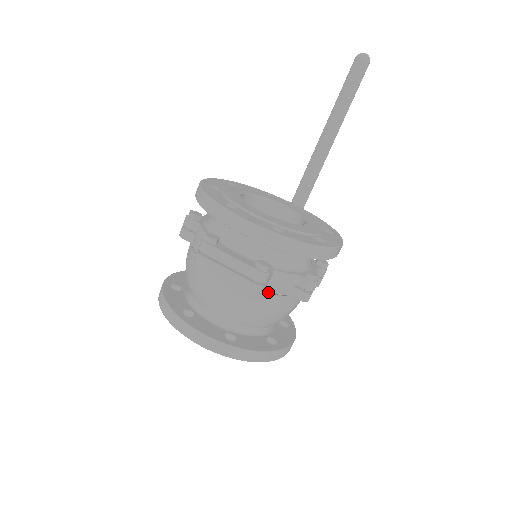
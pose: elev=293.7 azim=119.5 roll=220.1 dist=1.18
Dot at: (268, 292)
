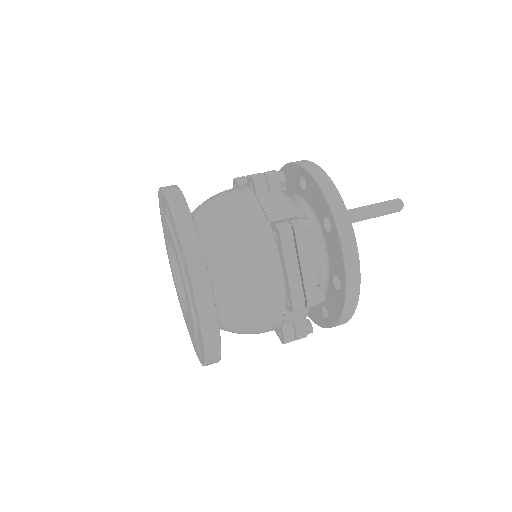
Dot at: (285, 312)
